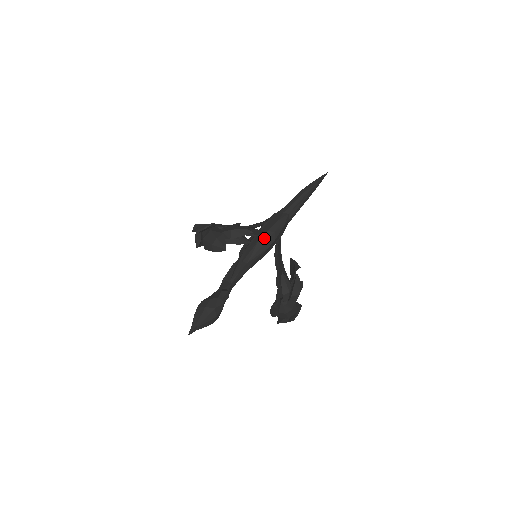
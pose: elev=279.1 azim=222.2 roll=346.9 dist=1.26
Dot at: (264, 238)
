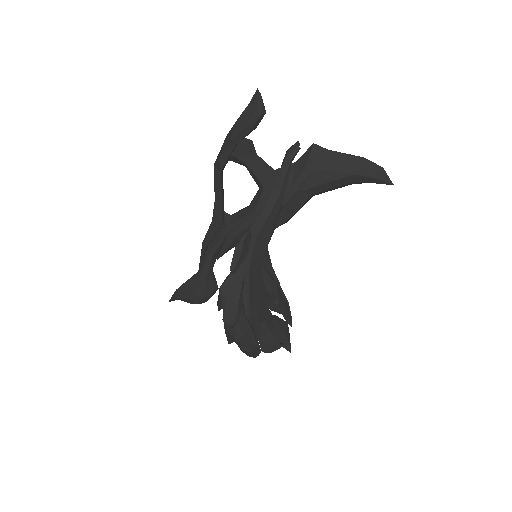
Dot at: occluded
